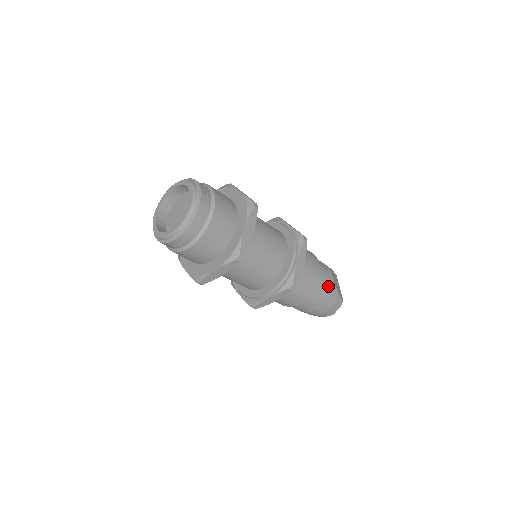
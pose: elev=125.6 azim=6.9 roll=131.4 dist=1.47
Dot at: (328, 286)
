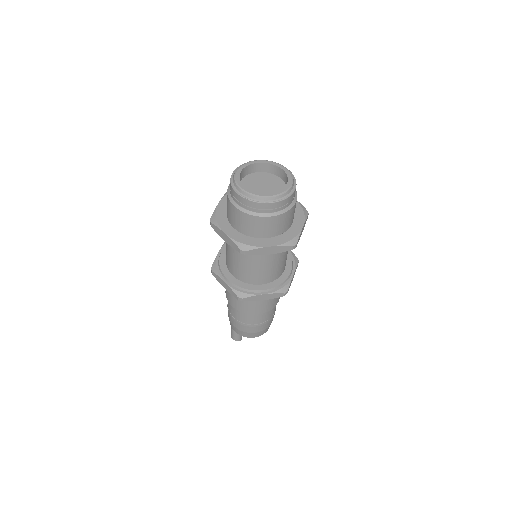
Dot at: occluded
